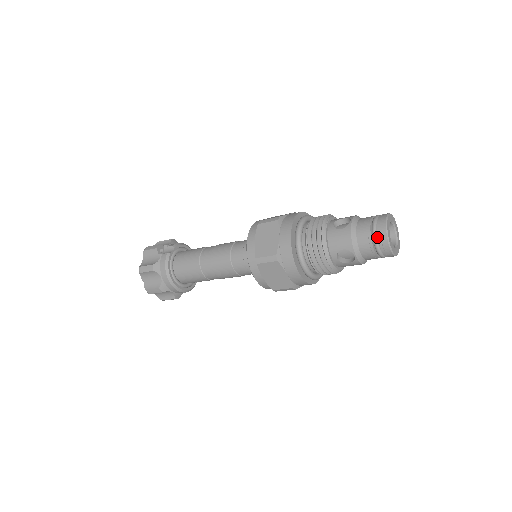
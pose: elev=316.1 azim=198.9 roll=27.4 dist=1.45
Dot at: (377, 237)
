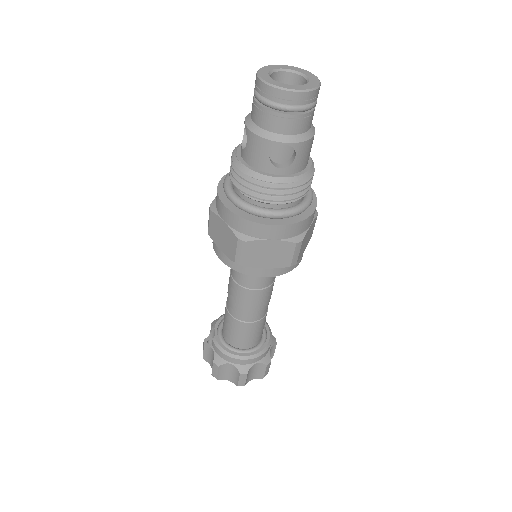
Dot at: (272, 101)
